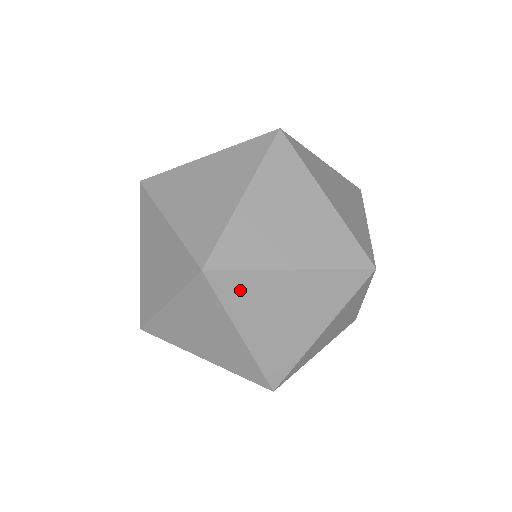
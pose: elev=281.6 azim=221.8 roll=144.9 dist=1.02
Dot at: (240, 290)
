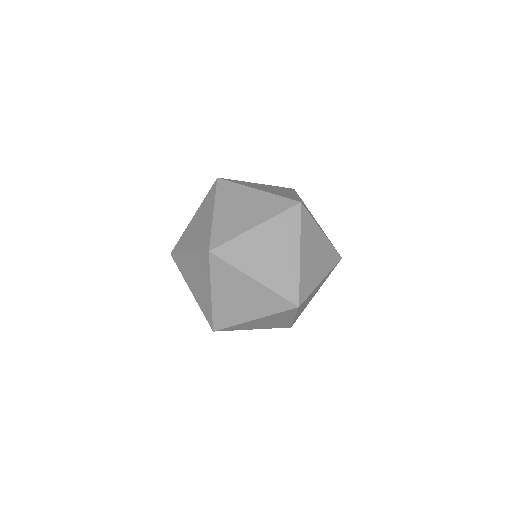
Dot at: (228, 190)
